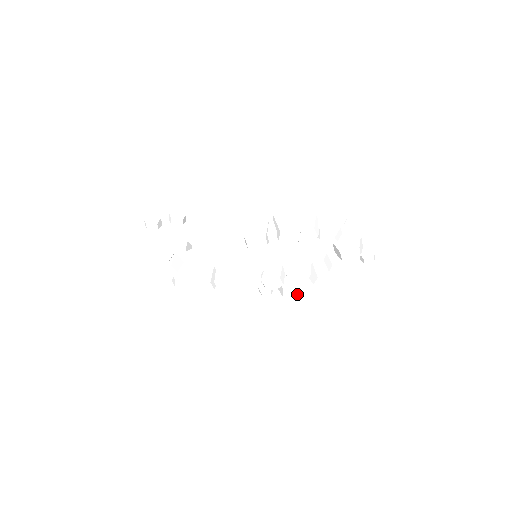
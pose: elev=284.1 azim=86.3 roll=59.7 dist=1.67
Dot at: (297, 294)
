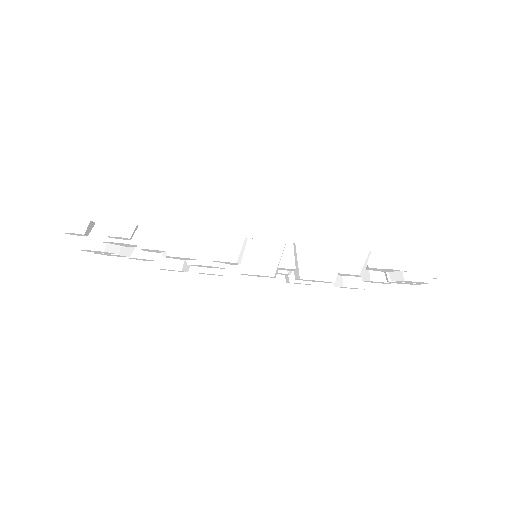
Dot at: (308, 284)
